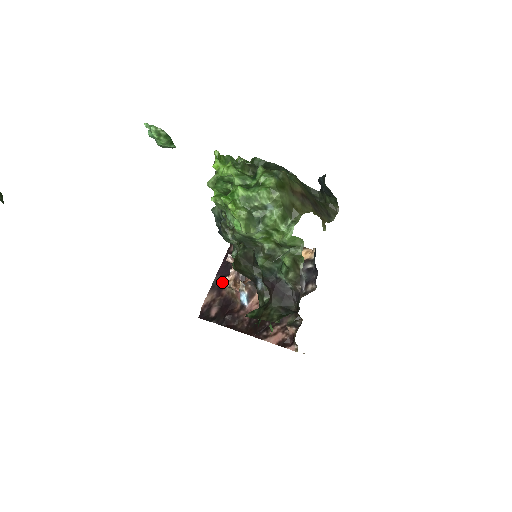
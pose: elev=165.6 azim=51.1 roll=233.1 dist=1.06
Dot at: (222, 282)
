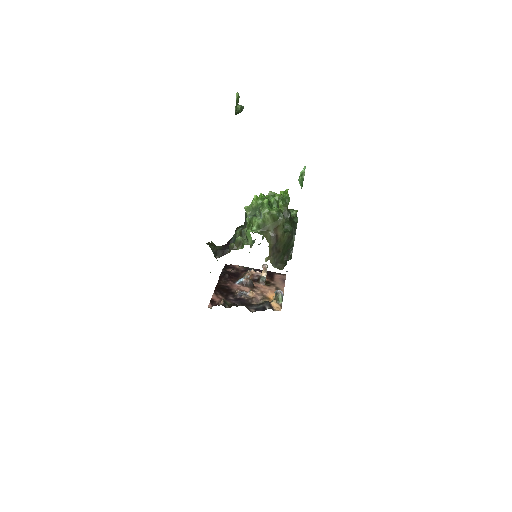
Dot at: occluded
